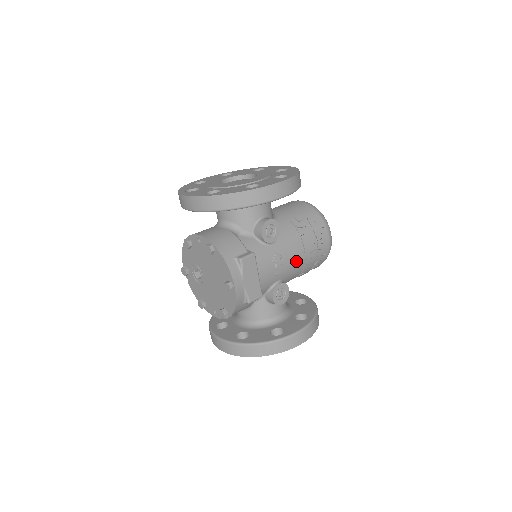
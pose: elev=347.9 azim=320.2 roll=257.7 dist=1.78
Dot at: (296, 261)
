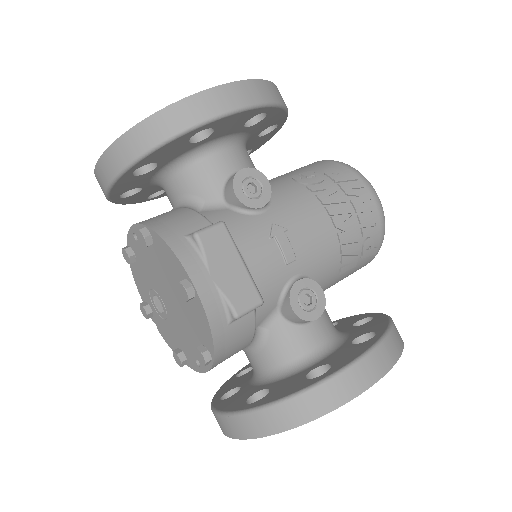
Dot at: (320, 237)
